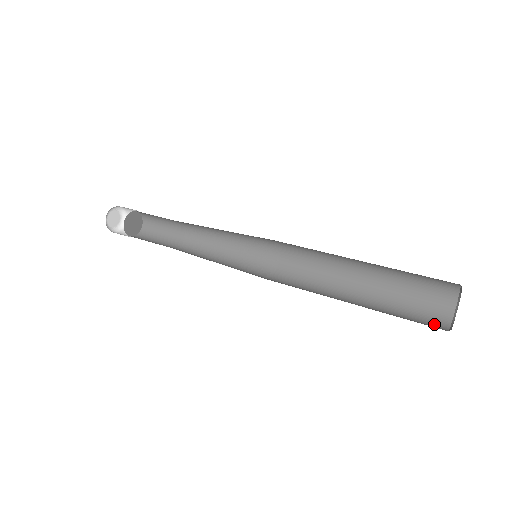
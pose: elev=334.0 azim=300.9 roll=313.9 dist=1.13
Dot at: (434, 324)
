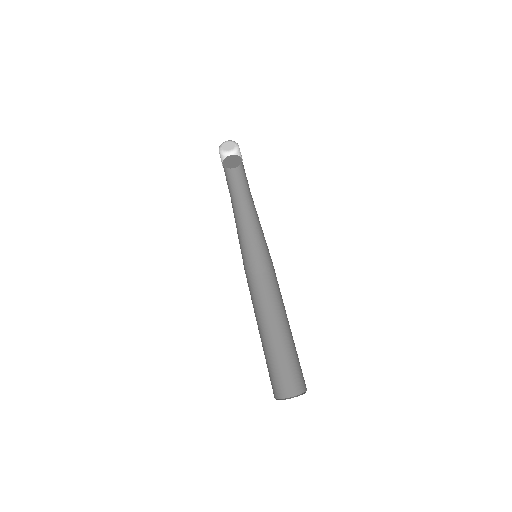
Dot at: (292, 386)
